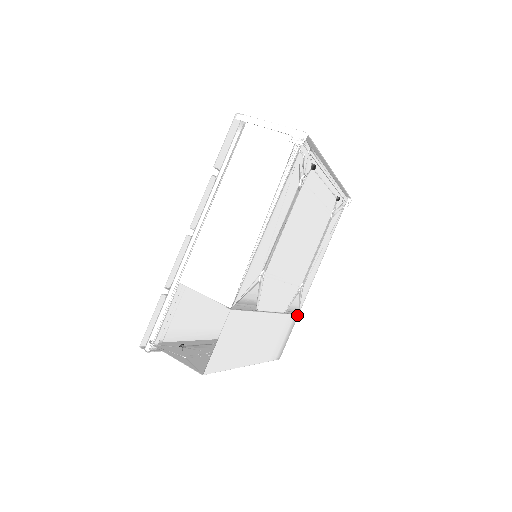
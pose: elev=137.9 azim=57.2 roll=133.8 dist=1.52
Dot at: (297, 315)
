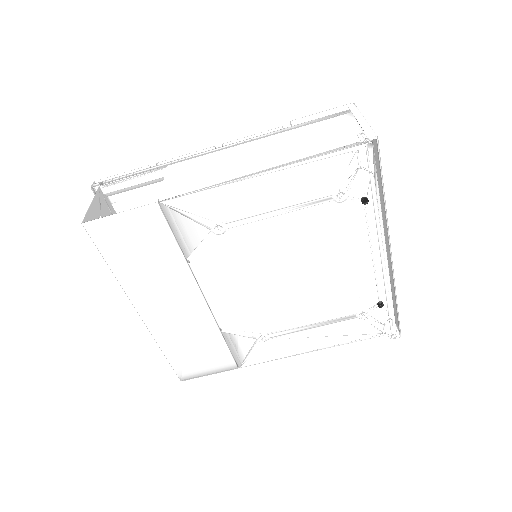
Dot at: (237, 365)
